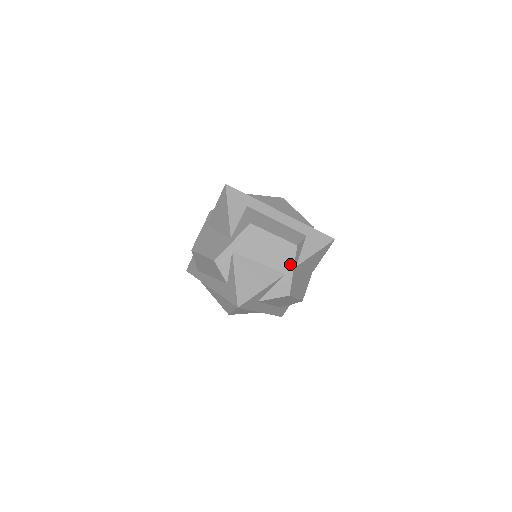
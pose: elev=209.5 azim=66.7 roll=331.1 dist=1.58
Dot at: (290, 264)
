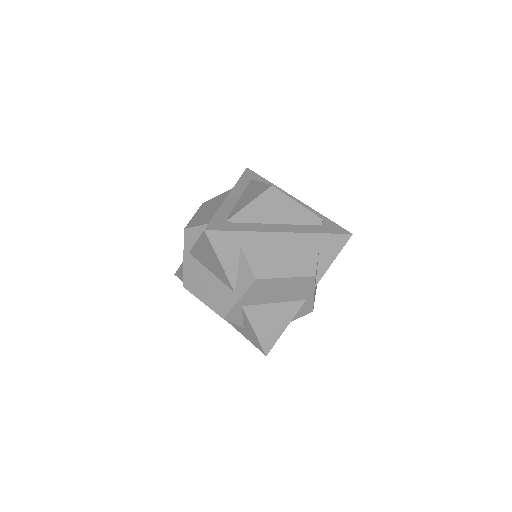
Dot at: (310, 292)
